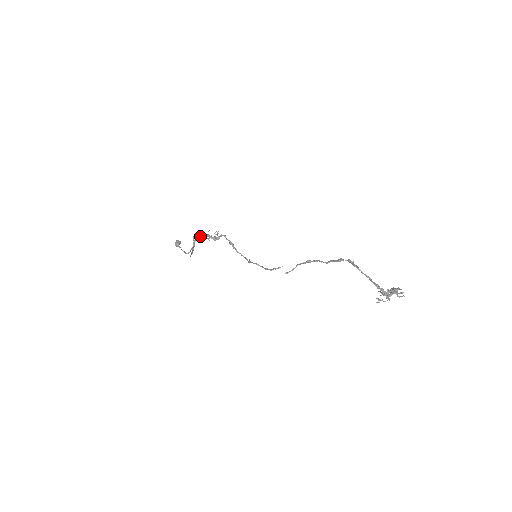
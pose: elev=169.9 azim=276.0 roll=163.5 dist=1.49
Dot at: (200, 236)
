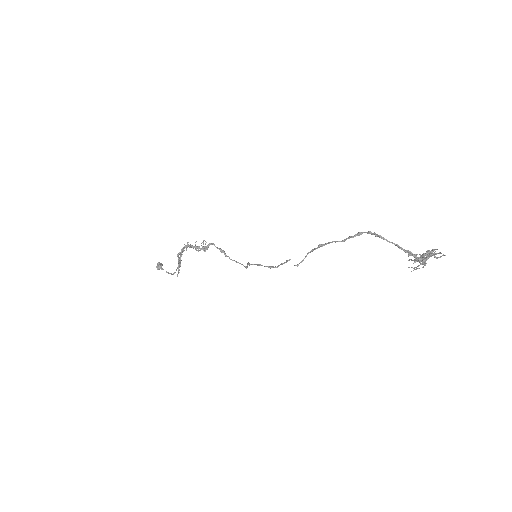
Dot at: (186, 249)
